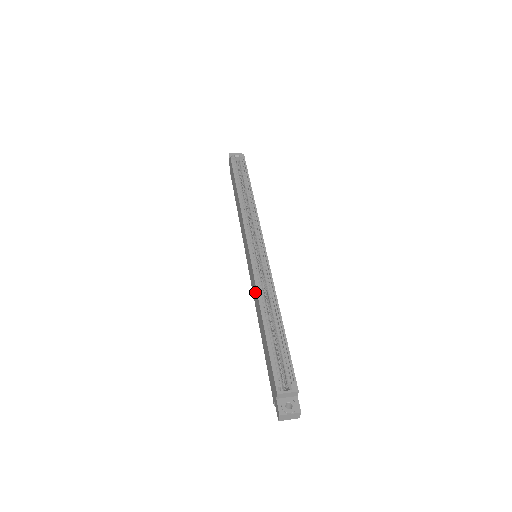
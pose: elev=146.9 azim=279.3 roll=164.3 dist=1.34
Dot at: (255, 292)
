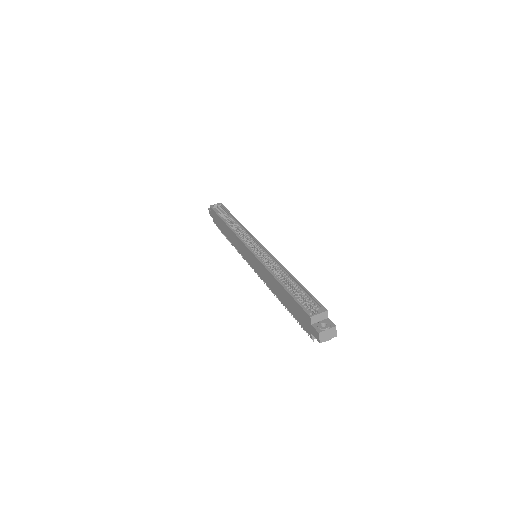
Dot at: (265, 273)
